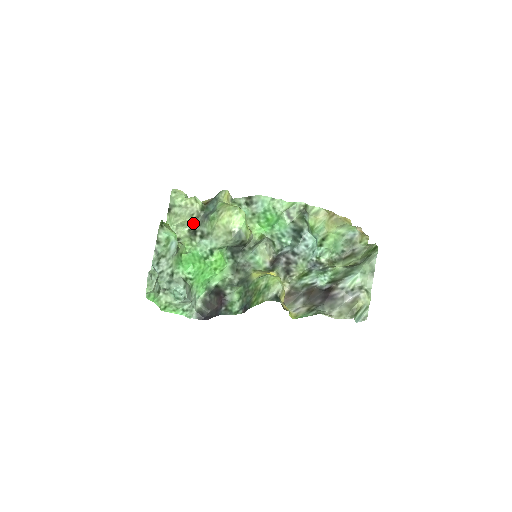
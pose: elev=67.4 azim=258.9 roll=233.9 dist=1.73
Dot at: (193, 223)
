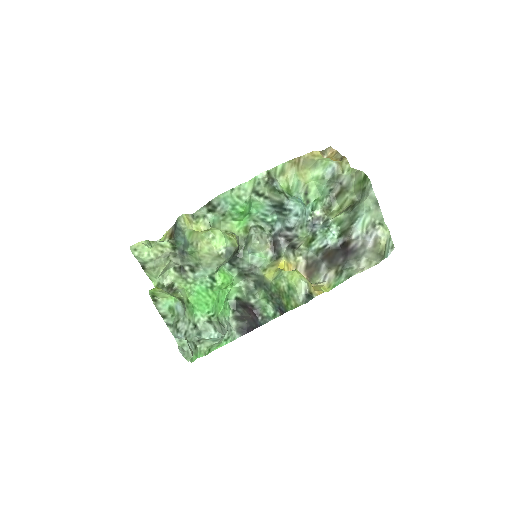
Dot at: (174, 262)
